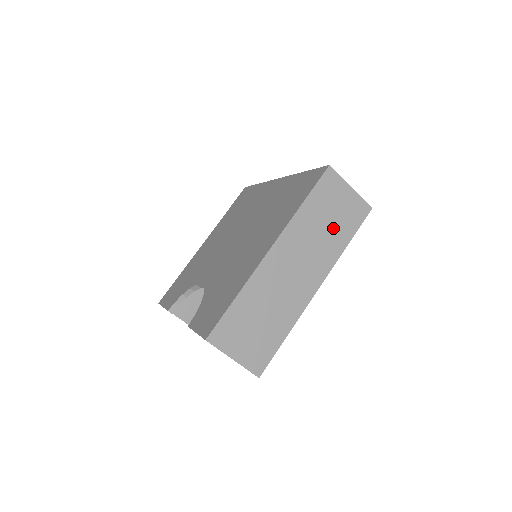
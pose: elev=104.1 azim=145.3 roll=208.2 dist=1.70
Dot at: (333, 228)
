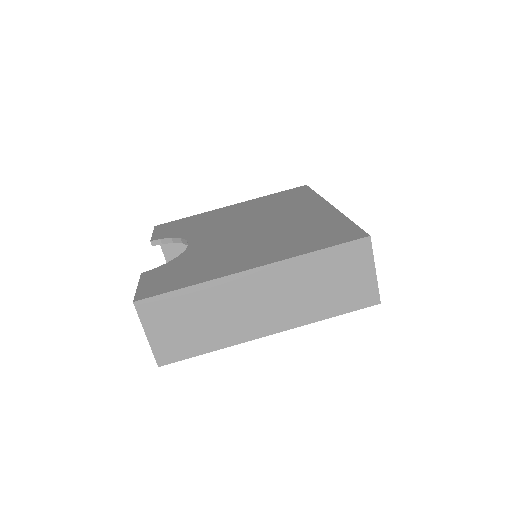
Dot at: (327, 293)
